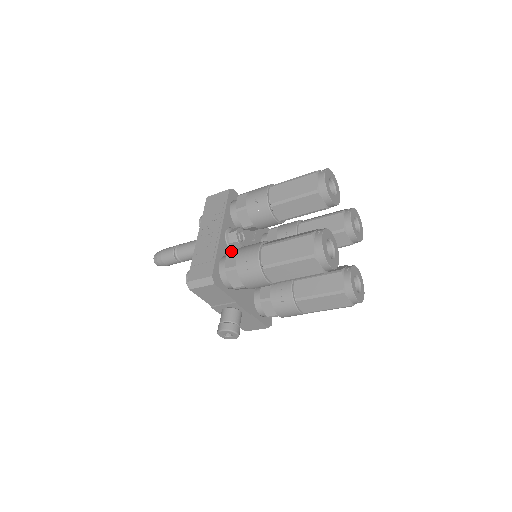
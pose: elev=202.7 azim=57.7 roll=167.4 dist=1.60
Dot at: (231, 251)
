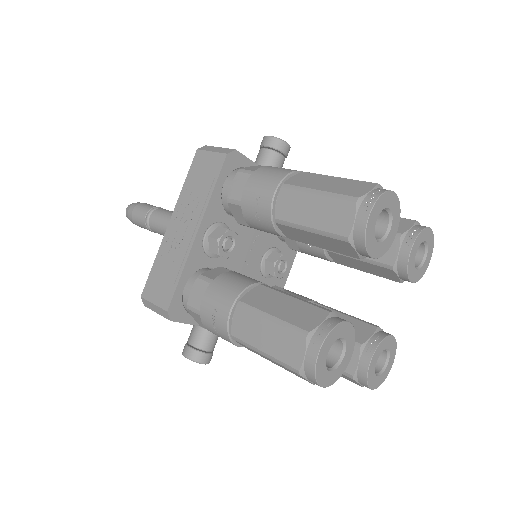
Dot at: (201, 278)
